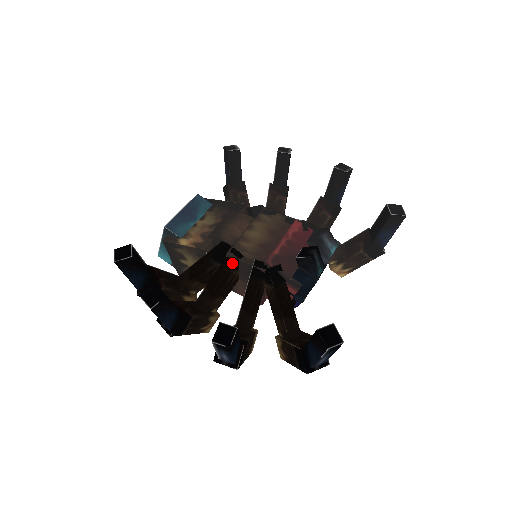
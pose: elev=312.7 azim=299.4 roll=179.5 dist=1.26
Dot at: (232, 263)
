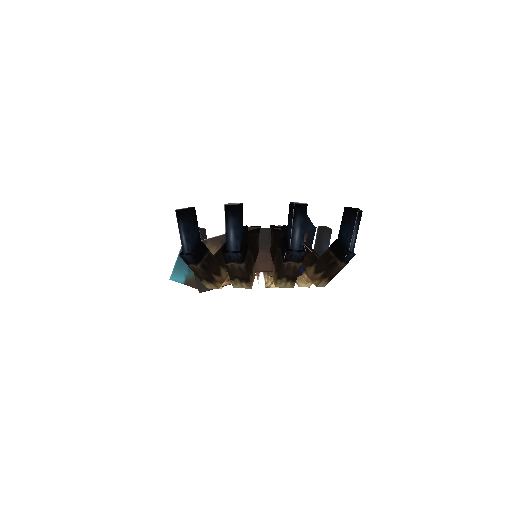
Dot at: (255, 231)
